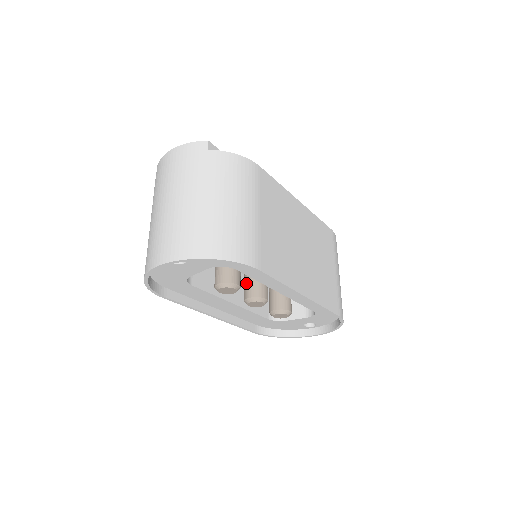
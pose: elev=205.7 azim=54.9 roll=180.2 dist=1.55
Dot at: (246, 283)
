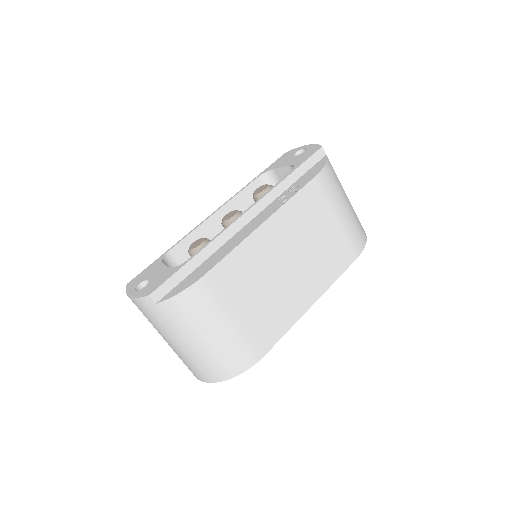
Dot at: occluded
